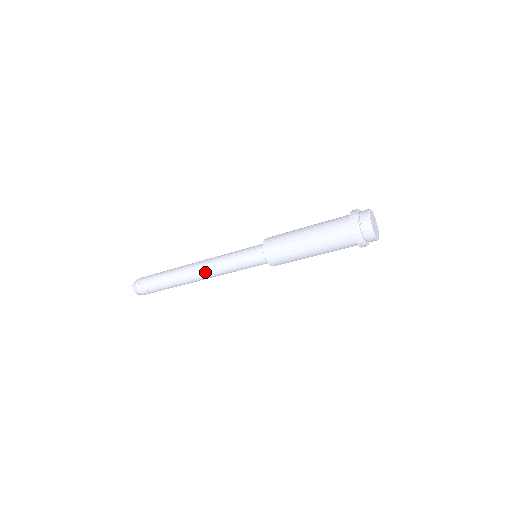
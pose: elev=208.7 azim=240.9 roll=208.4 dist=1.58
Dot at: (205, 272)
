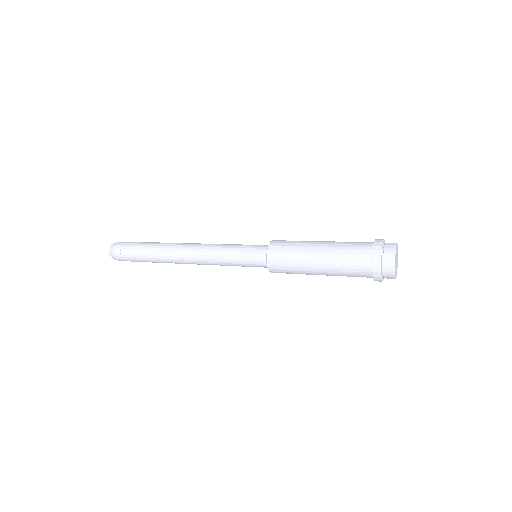
Dot at: occluded
